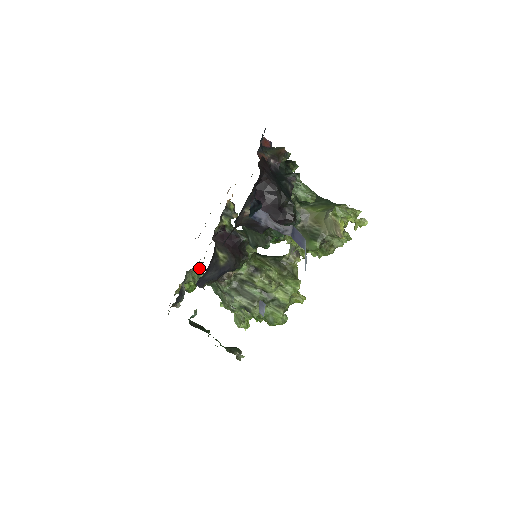
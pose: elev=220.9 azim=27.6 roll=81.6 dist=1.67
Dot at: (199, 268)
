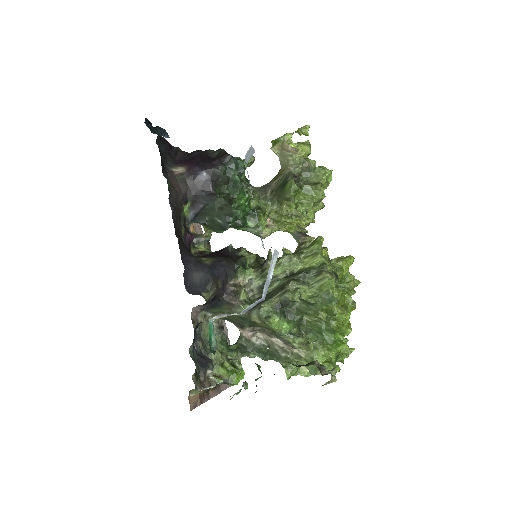
Dot at: (222, 338)
